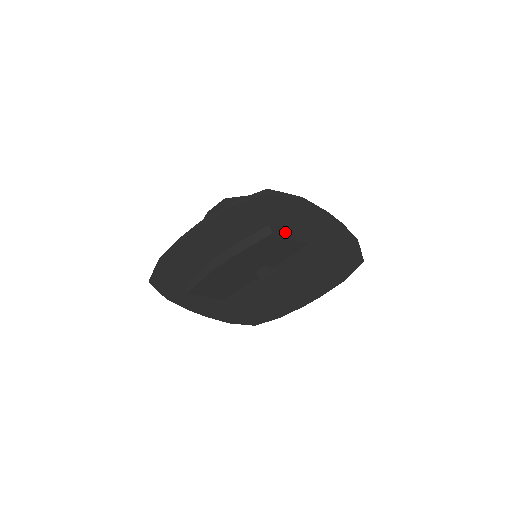
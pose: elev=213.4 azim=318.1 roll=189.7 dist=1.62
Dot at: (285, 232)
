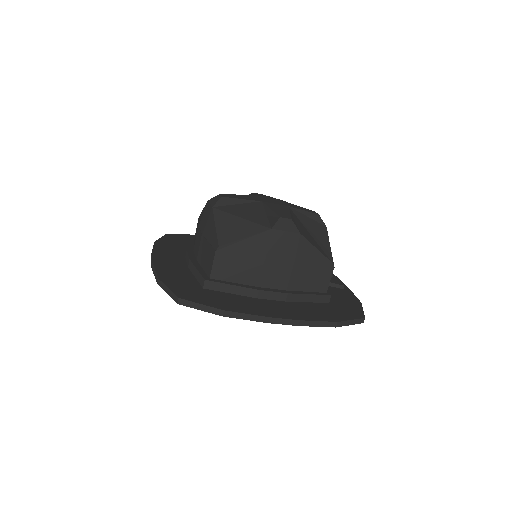
Dot at: occluded
